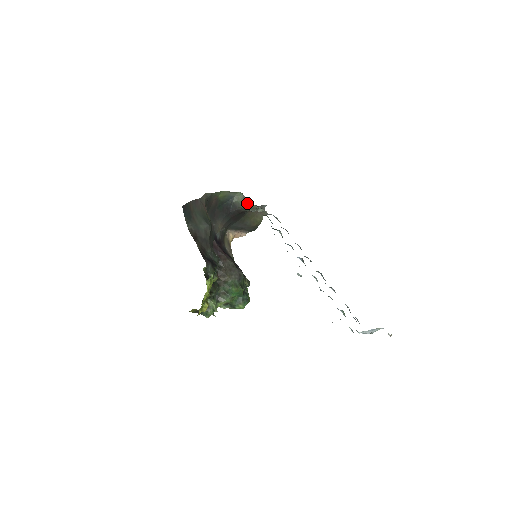
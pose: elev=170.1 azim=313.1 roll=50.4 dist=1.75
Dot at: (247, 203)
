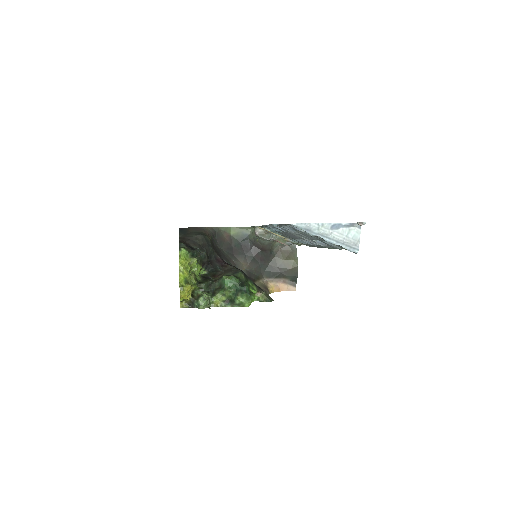
Dot at: (255, 230)
